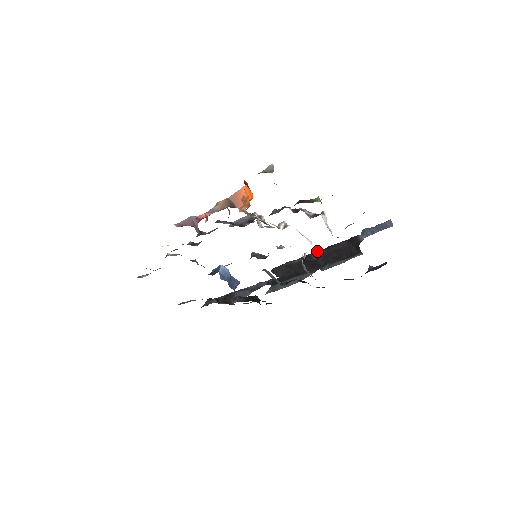
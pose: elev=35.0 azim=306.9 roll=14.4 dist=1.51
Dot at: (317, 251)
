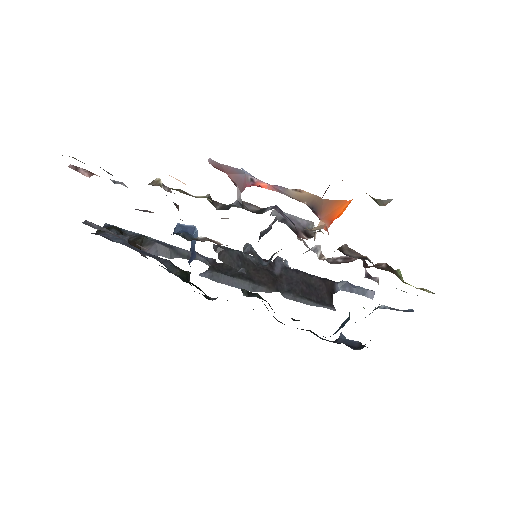
Dot at: (282, 264)
